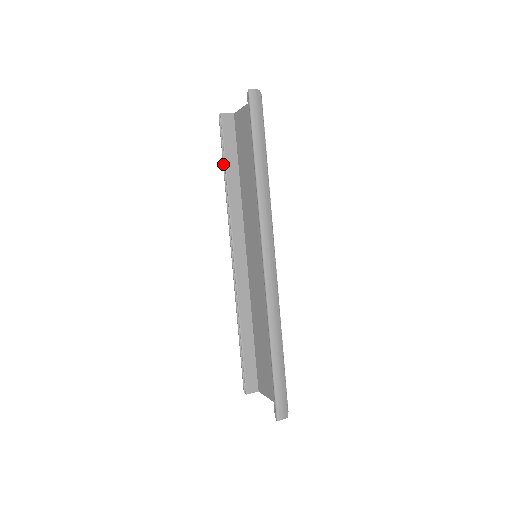
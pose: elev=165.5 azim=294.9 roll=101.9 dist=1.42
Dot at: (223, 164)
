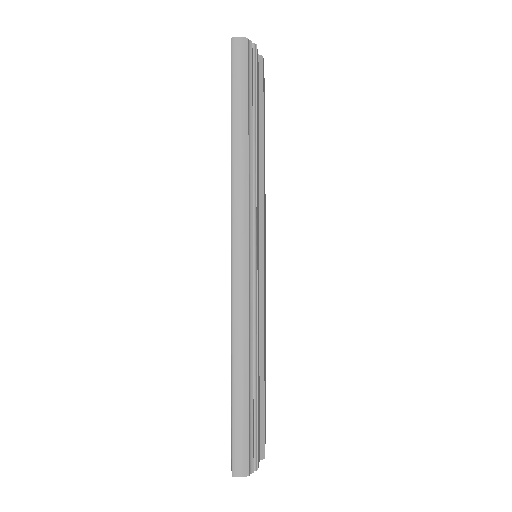
Dot at: occluded
